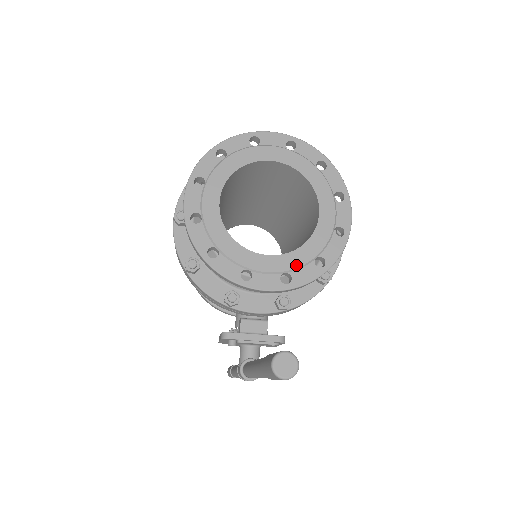
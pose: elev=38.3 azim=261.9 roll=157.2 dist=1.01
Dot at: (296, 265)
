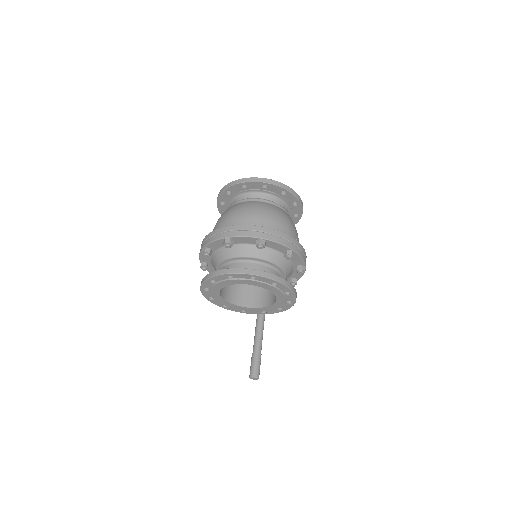
Dot at: (267, 310)
